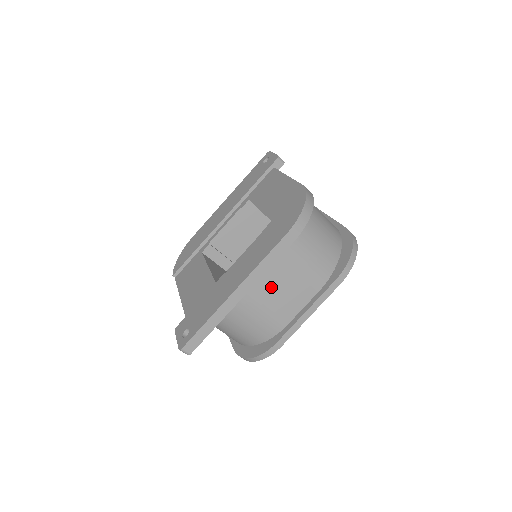
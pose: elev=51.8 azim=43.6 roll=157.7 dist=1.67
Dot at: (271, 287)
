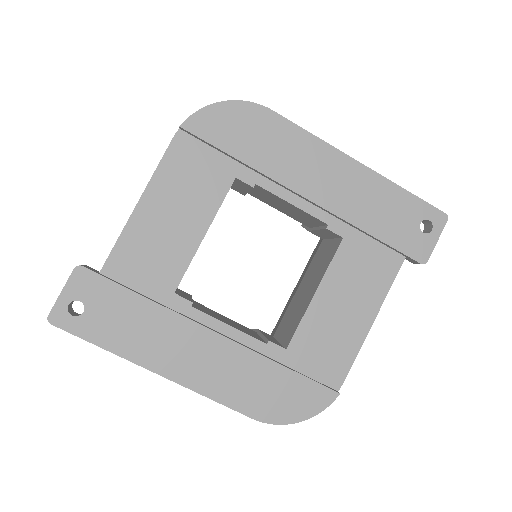
Dot at: occluded
